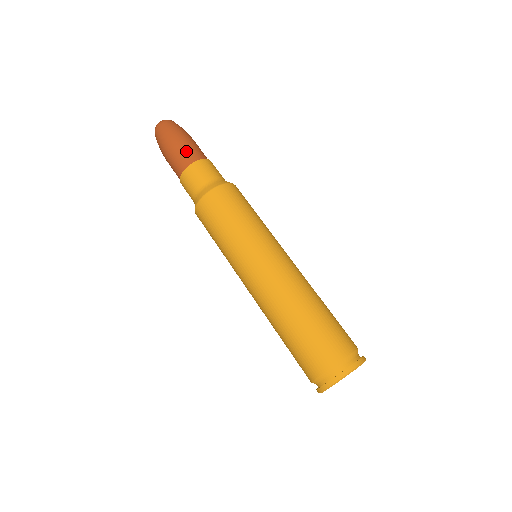
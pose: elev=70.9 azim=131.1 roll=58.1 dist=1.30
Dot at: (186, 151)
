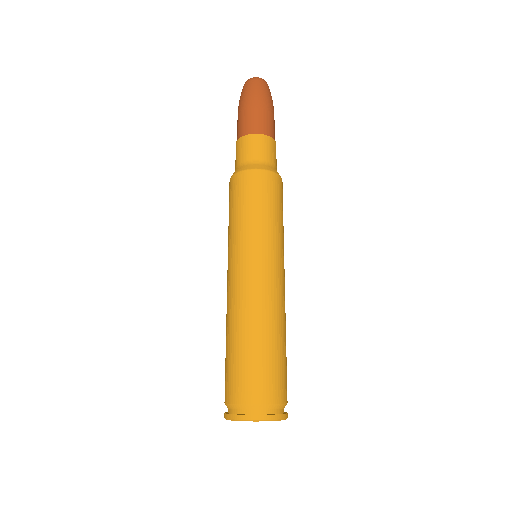
Dot at: (261, 119)
